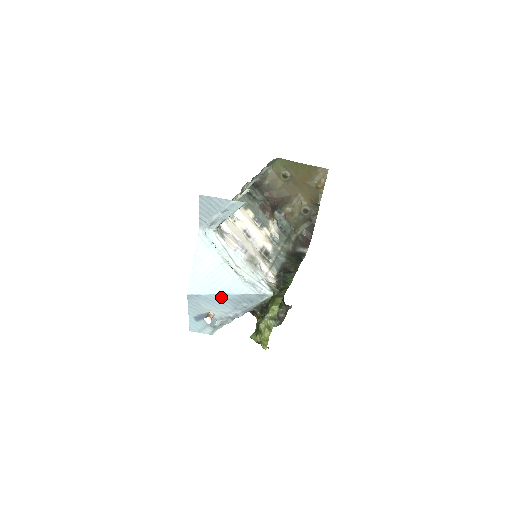
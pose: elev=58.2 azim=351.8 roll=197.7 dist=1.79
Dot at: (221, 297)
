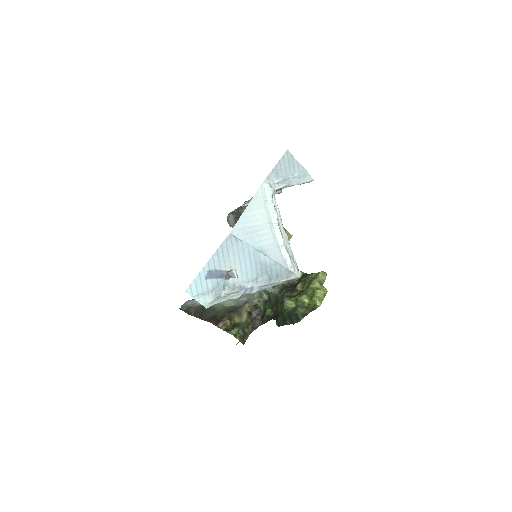
Dot at: (256, 255)
